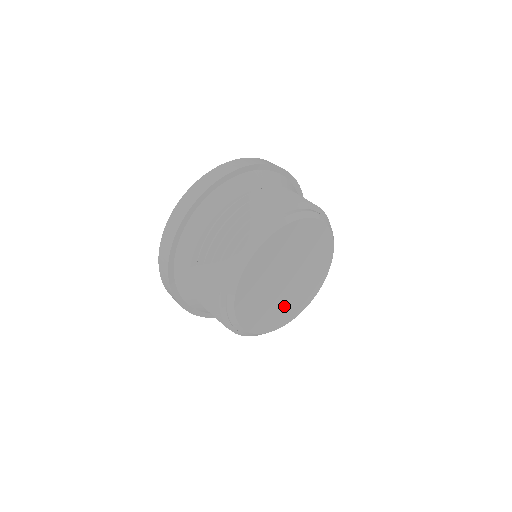
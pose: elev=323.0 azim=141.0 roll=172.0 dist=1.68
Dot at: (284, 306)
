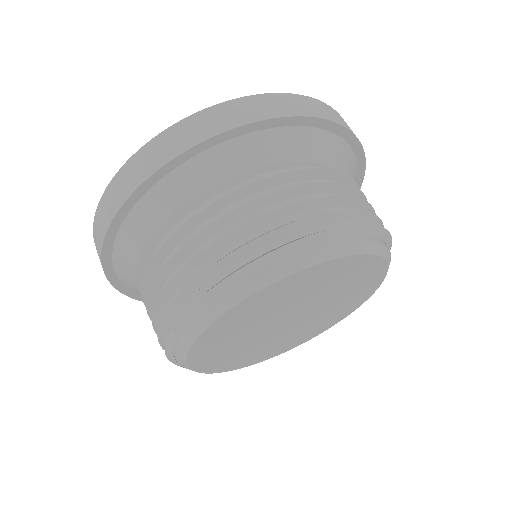
Dot at: (253, 350)
